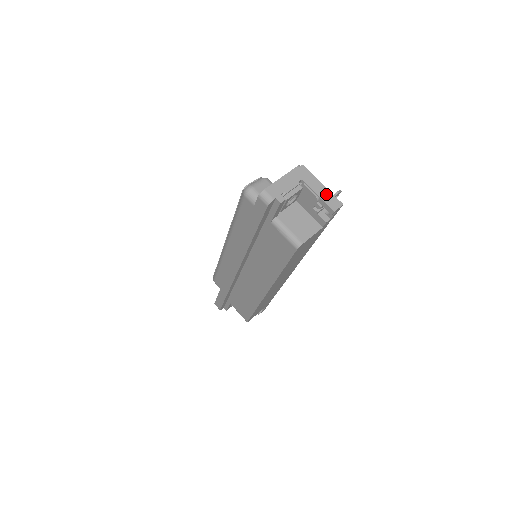
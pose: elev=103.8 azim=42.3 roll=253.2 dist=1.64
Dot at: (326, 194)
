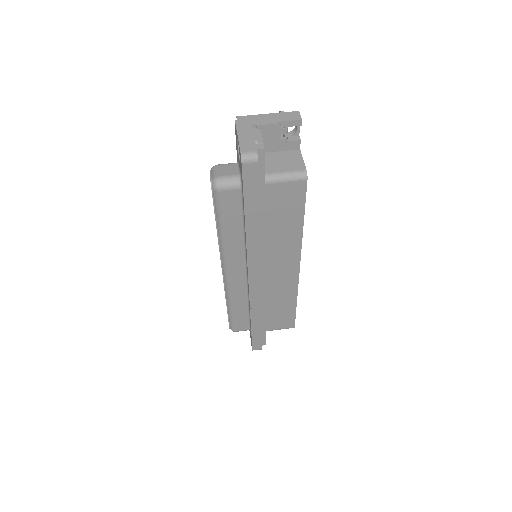
Dot at: (280, 116)
